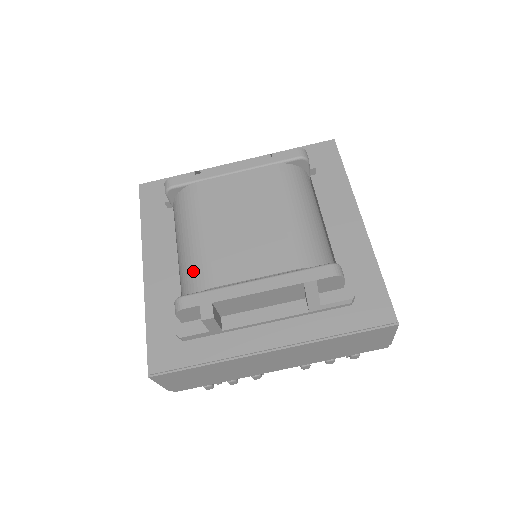
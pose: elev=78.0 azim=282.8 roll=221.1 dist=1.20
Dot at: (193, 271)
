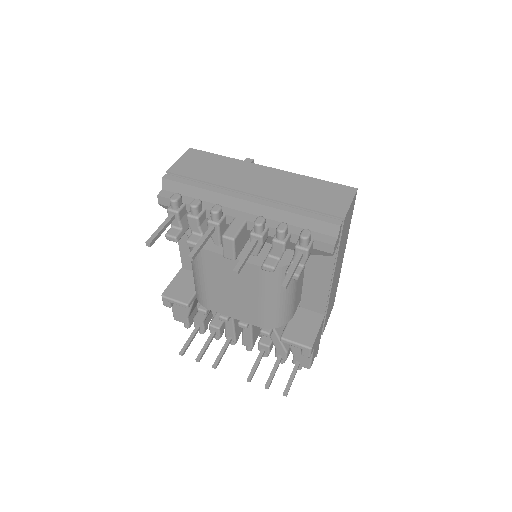
Dot at: occluded
